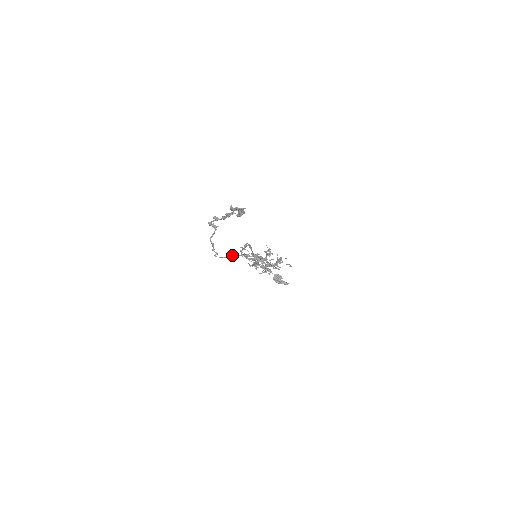
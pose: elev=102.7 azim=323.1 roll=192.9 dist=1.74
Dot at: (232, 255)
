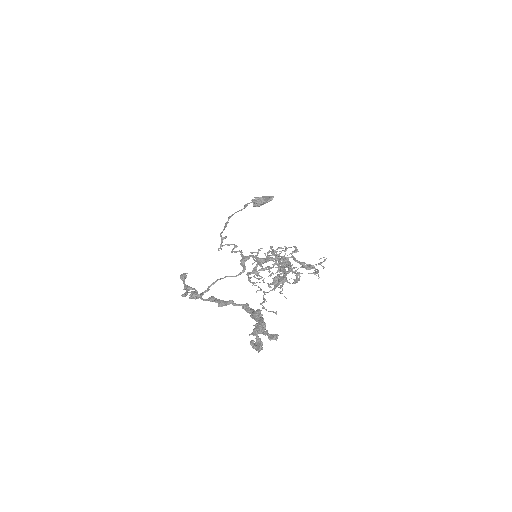
Dot at: (226, 276)
